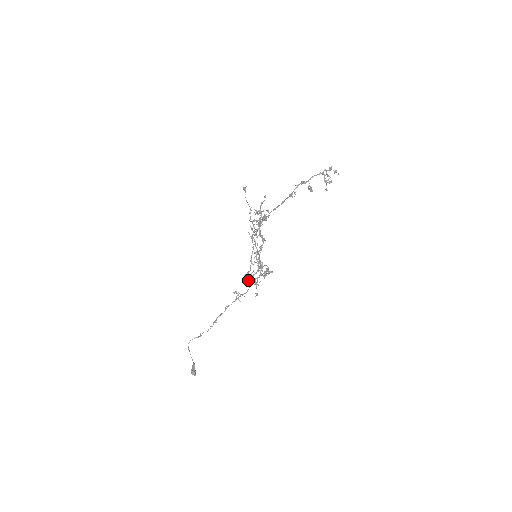
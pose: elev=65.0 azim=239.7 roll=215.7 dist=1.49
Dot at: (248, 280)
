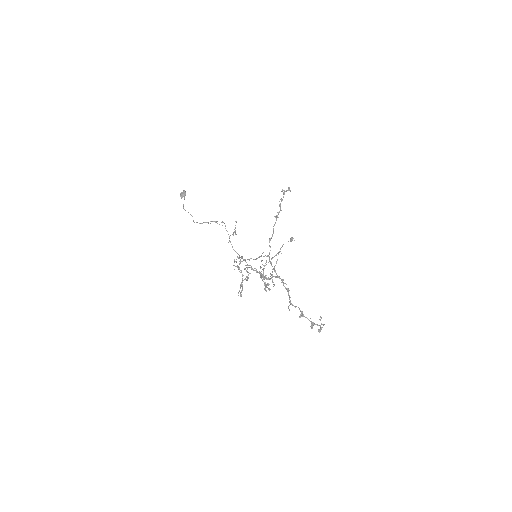
Dot at: (236, 262)
